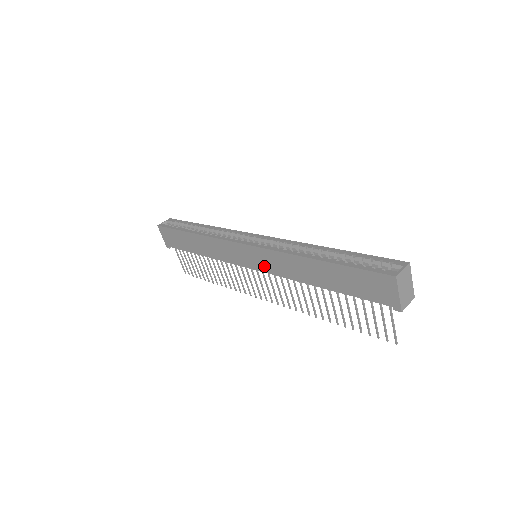
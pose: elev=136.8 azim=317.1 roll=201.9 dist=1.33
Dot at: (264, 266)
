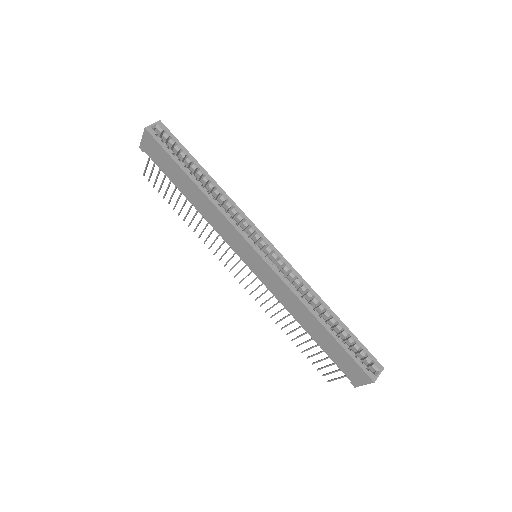
Dot at: (262, 277)
